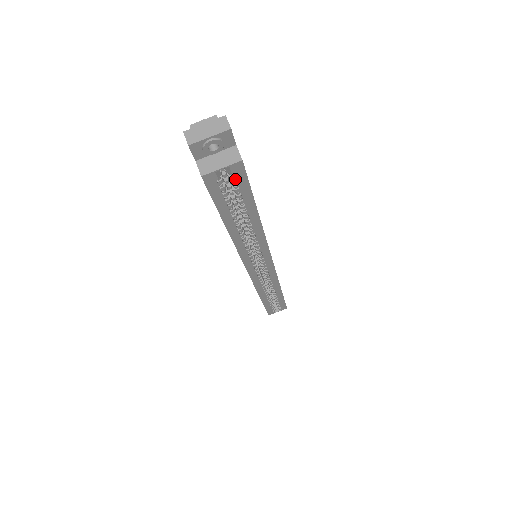
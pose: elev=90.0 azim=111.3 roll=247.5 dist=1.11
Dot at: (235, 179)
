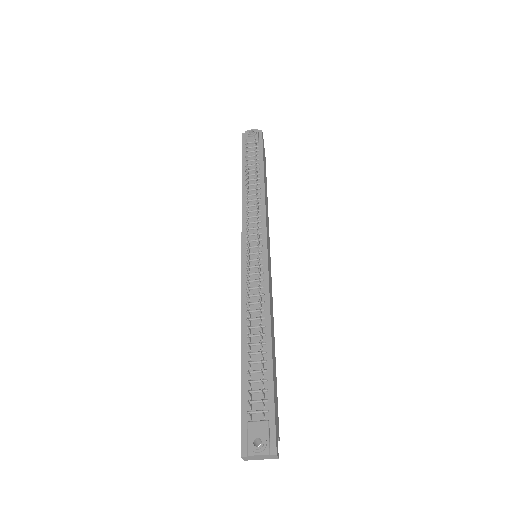
Dot at: occluded
